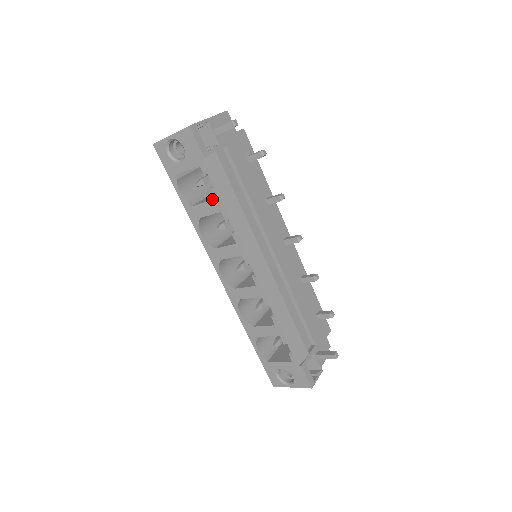
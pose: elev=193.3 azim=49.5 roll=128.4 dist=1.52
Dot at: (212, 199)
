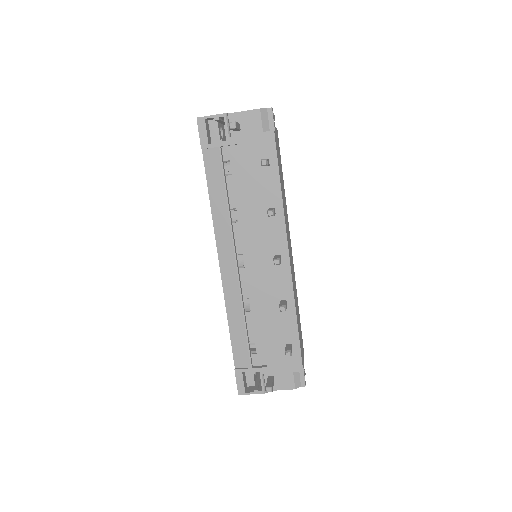
Dot at: occluded
